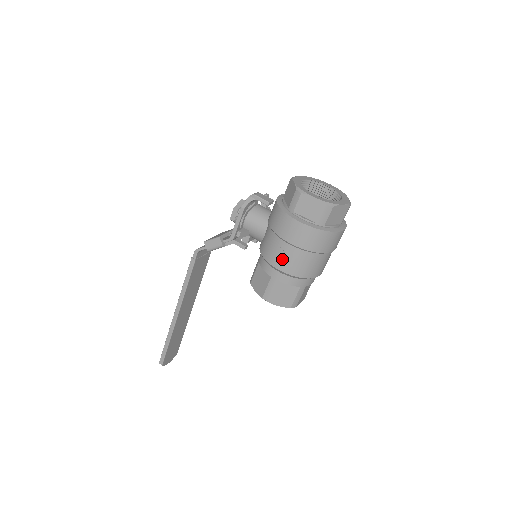
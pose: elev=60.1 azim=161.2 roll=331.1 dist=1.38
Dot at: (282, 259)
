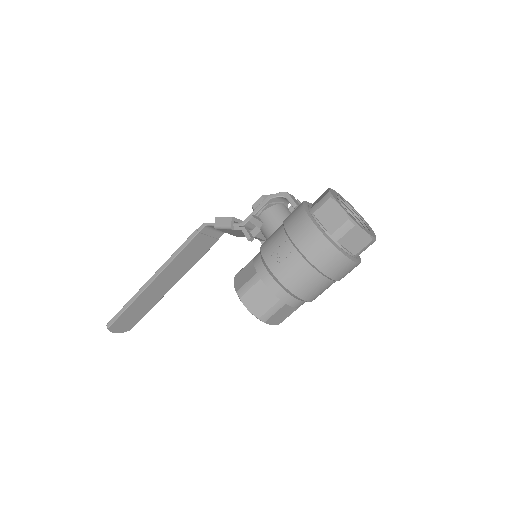
Dot at: (277, 256)
